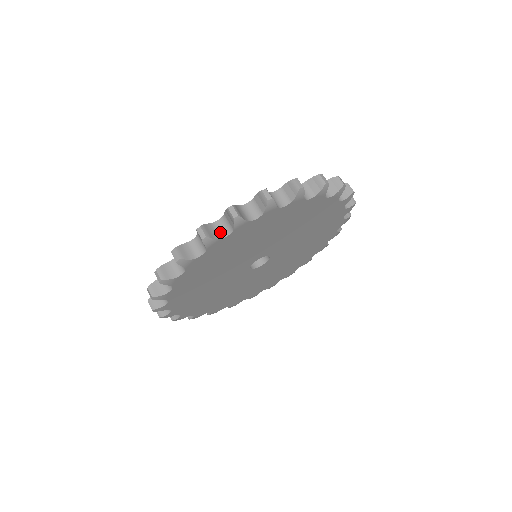
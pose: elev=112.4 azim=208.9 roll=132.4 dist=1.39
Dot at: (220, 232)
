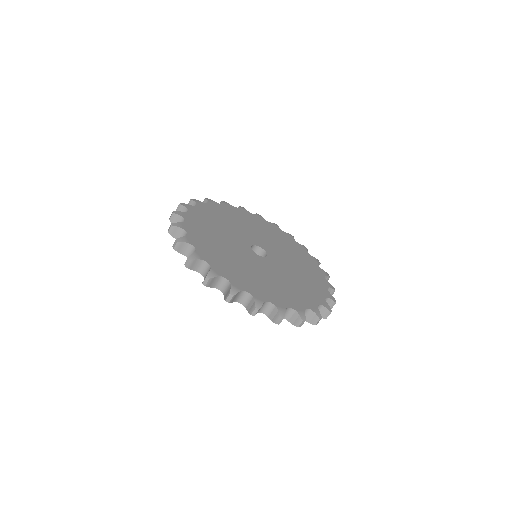
Dot at: (262, 309)
